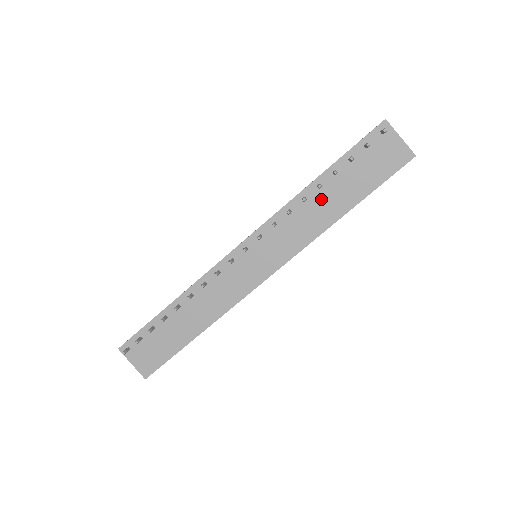
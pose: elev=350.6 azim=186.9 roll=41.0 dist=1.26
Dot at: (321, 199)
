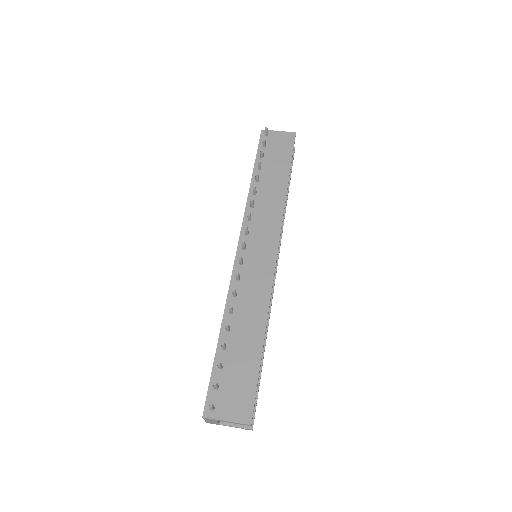
Dot at: (265, 186)
